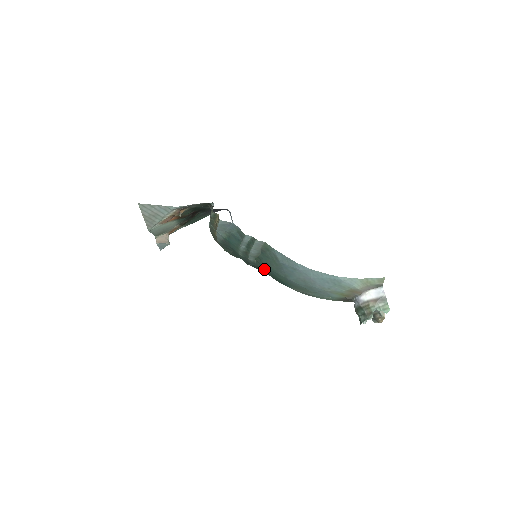
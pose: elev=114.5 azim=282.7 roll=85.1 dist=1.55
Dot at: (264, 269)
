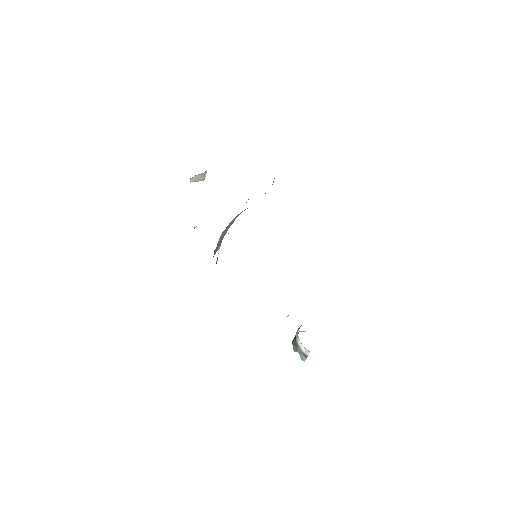
Dot at: occluded
